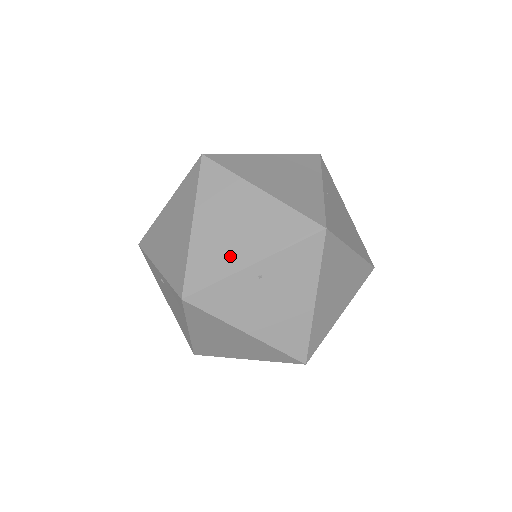
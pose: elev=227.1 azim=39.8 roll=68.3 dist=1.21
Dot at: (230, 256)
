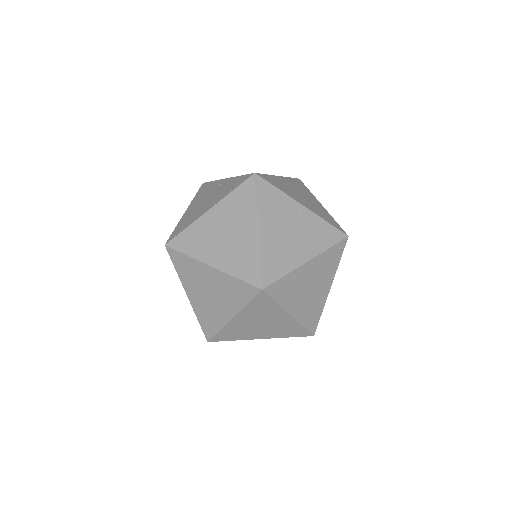
Dot at: (292, 194)
